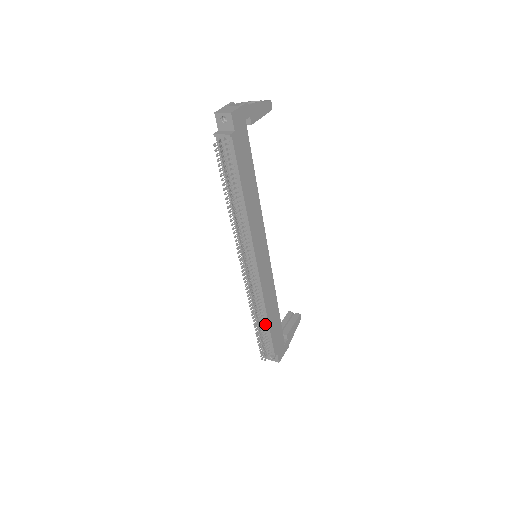
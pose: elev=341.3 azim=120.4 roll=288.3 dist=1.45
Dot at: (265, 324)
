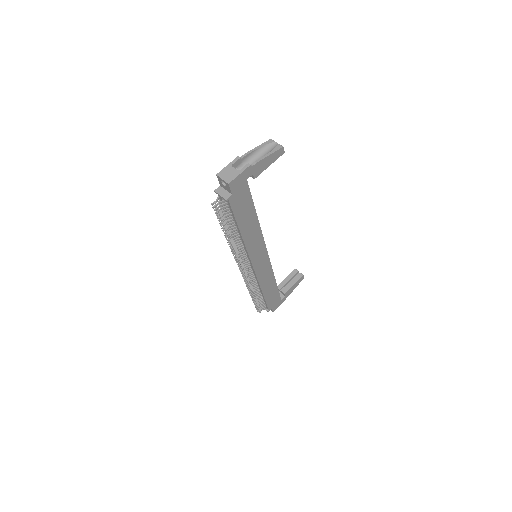
Dot at: (261, 294)
